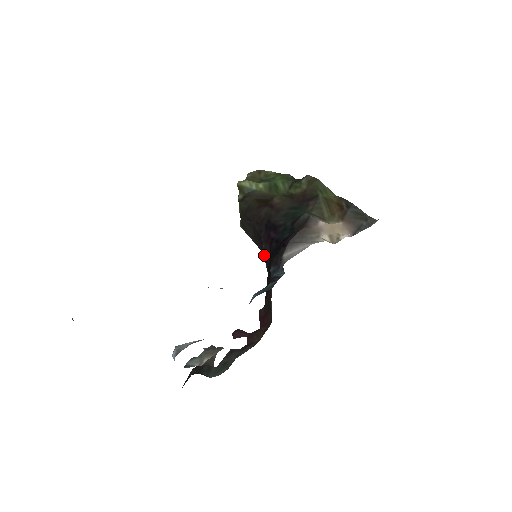
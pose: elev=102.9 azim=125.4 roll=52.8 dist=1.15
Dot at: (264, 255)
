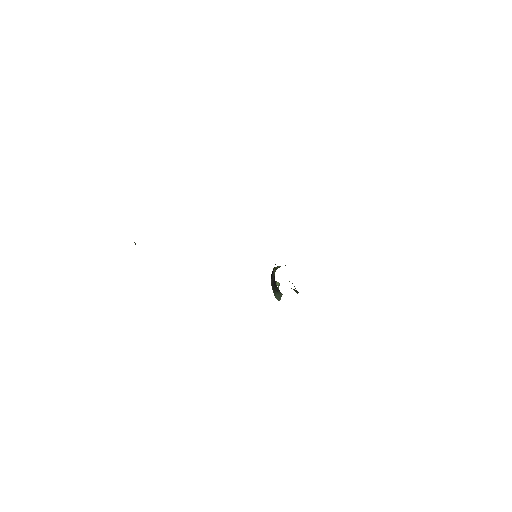
Dot at: occluded
